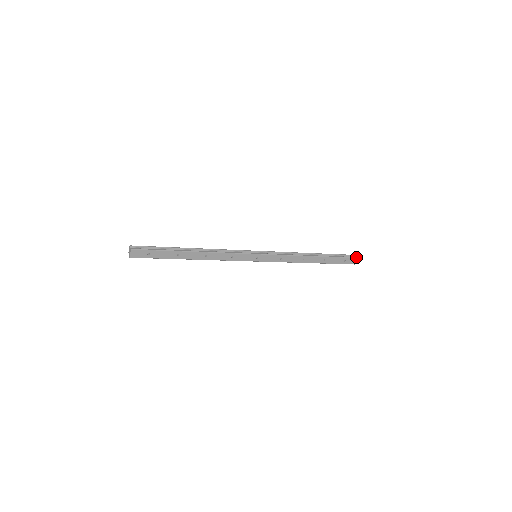
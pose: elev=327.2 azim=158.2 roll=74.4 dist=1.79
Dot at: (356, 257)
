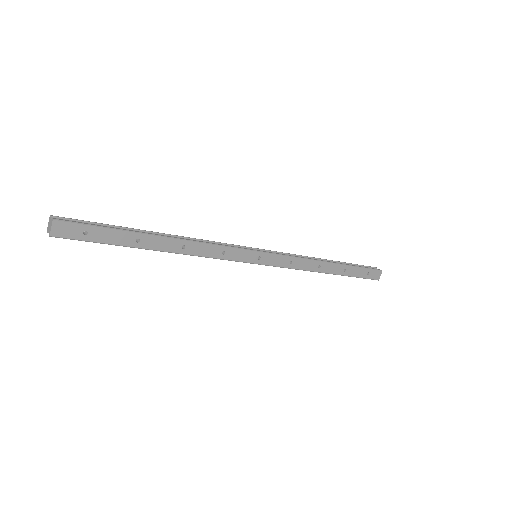
Dot at: occluded
